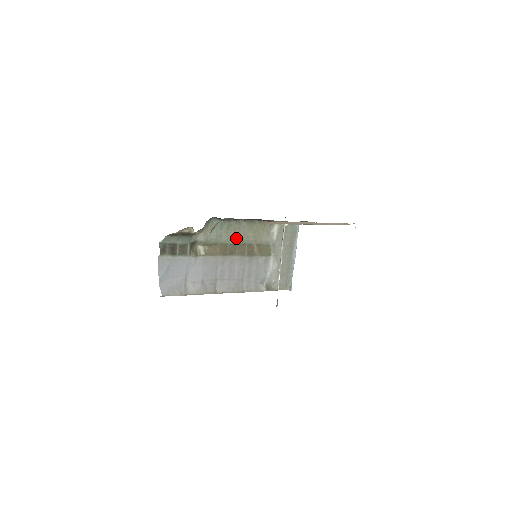
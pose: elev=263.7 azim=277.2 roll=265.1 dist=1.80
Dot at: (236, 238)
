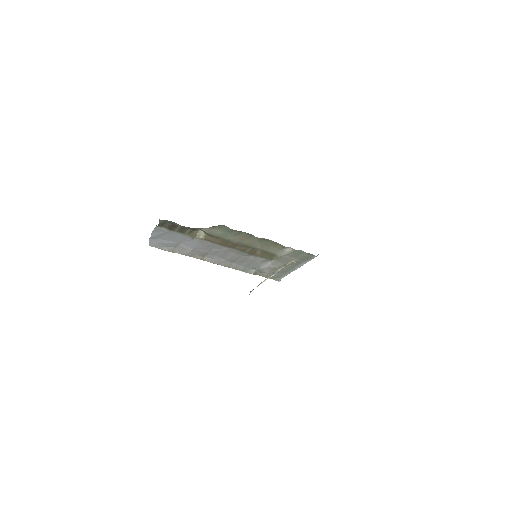
Dot at: (242, 241)
